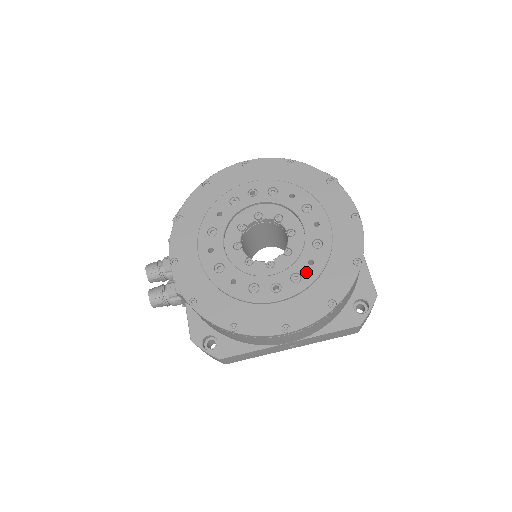
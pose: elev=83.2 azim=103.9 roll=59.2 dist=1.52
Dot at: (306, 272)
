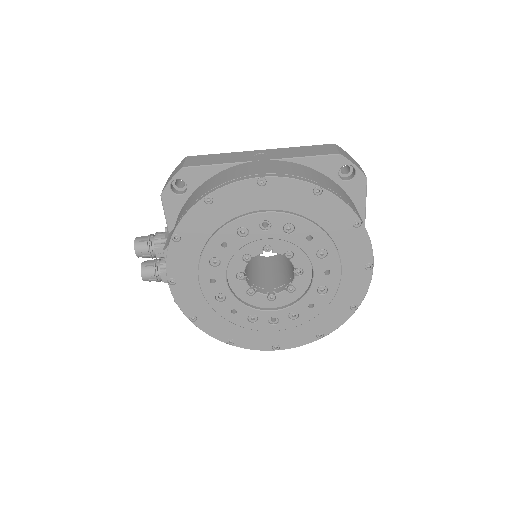
Dot at: (304, 313)
